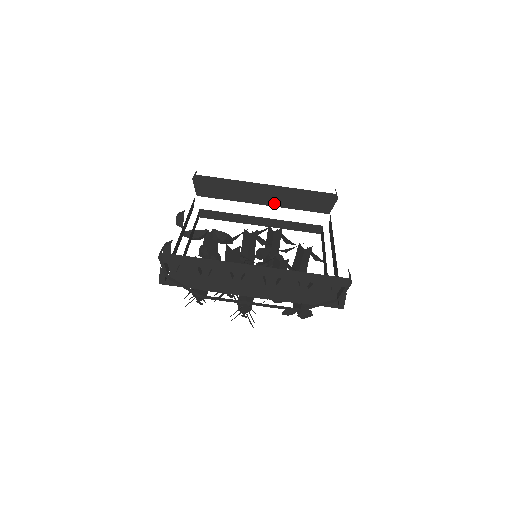
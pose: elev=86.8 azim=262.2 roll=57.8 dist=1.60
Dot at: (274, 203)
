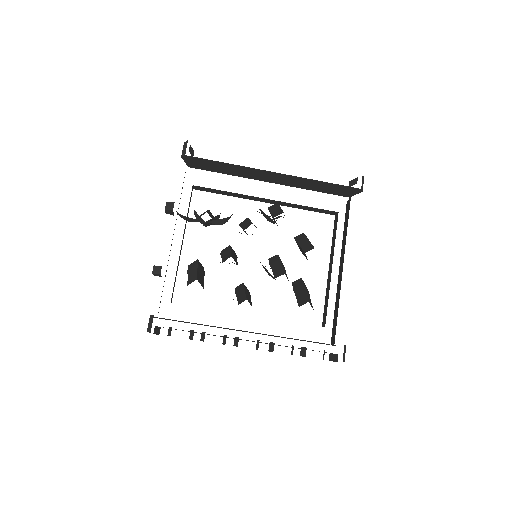
Dot at: (284, 183)
